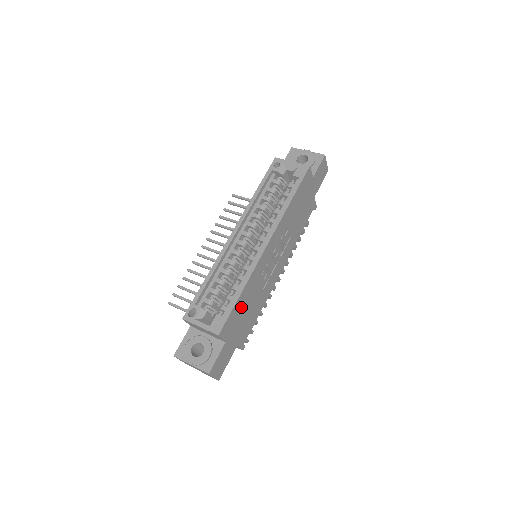
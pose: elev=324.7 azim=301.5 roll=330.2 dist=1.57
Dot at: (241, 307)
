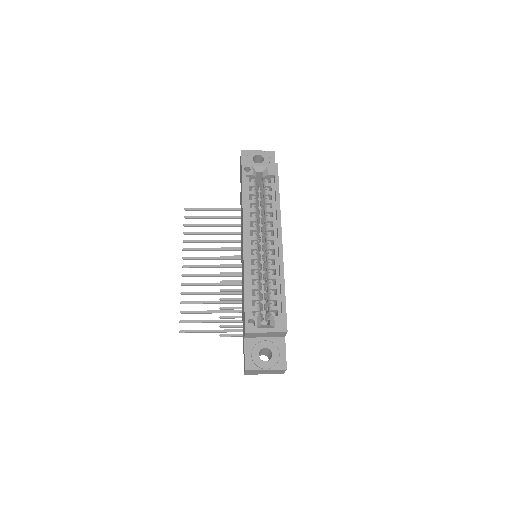
Dot at: occluded
